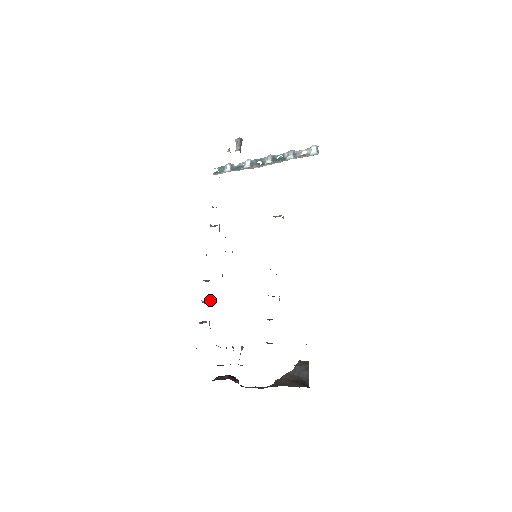
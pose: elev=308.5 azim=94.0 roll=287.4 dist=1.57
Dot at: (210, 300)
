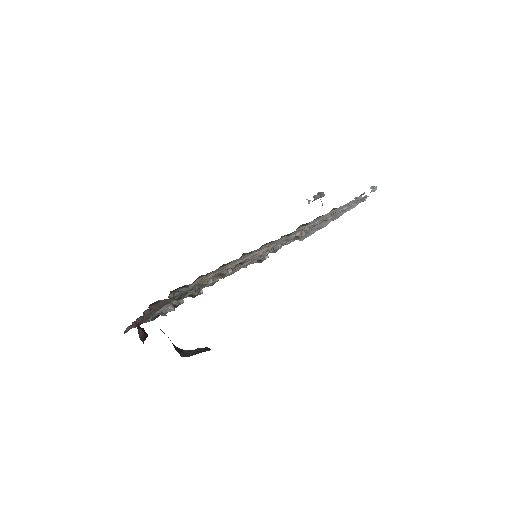
Dot at: (202, 290)
